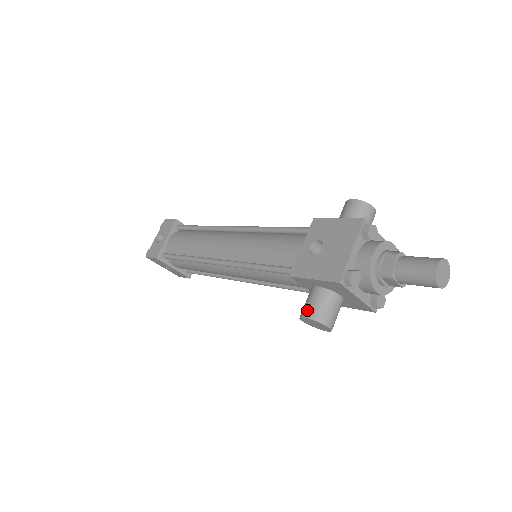
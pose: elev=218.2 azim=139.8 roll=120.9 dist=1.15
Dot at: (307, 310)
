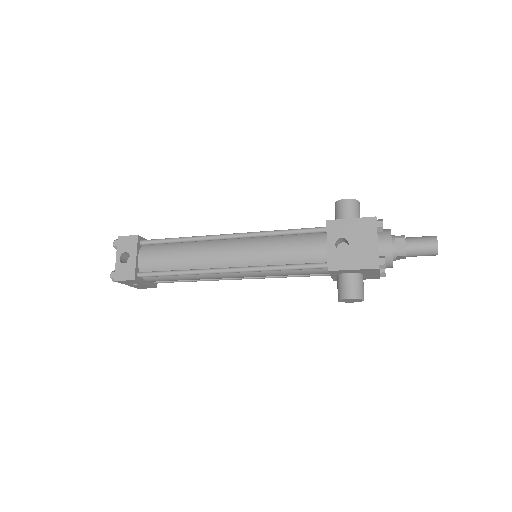
Dot at: (349, 293)
